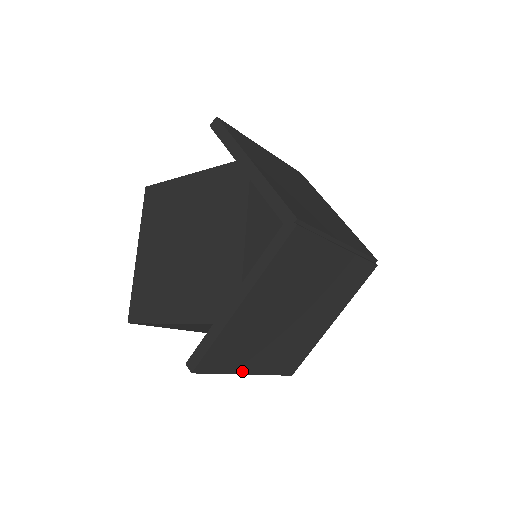
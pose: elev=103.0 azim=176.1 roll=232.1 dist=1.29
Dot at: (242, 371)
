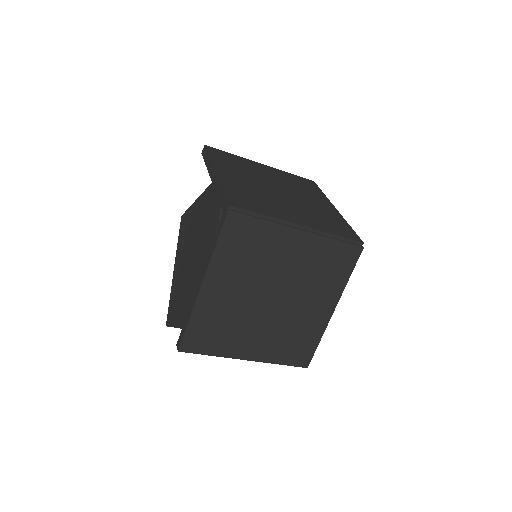
Dot at: (237, 356)
